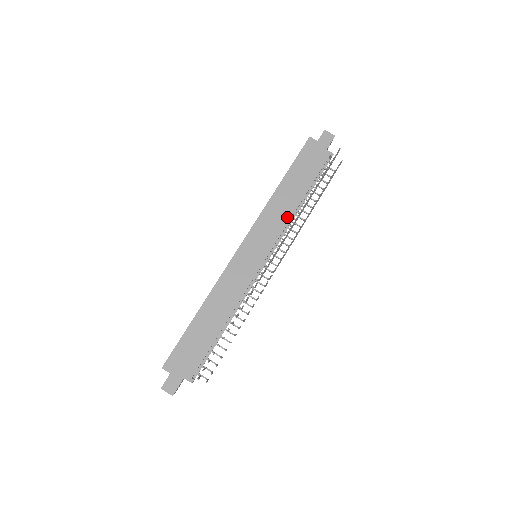
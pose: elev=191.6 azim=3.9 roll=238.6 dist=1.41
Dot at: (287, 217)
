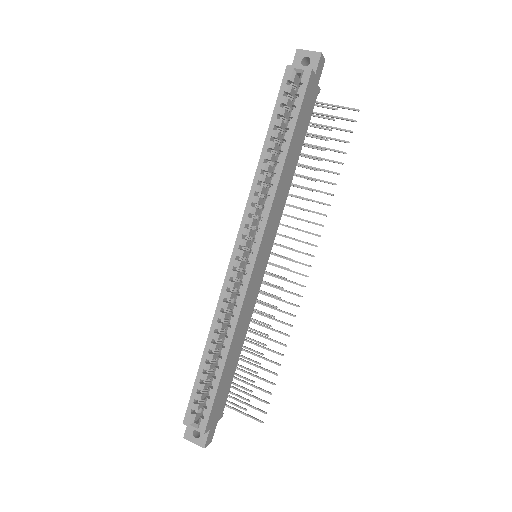
Dot at: (286, 197)
